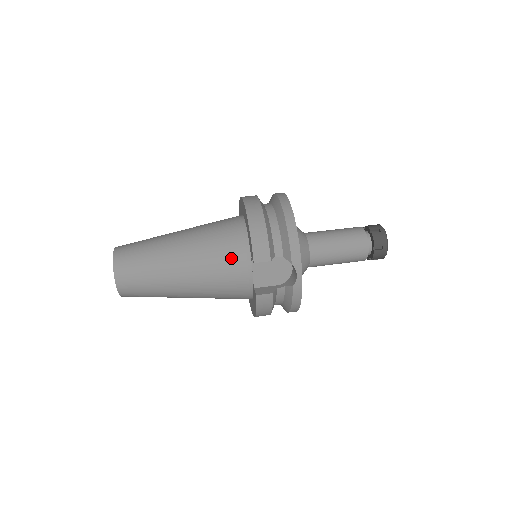
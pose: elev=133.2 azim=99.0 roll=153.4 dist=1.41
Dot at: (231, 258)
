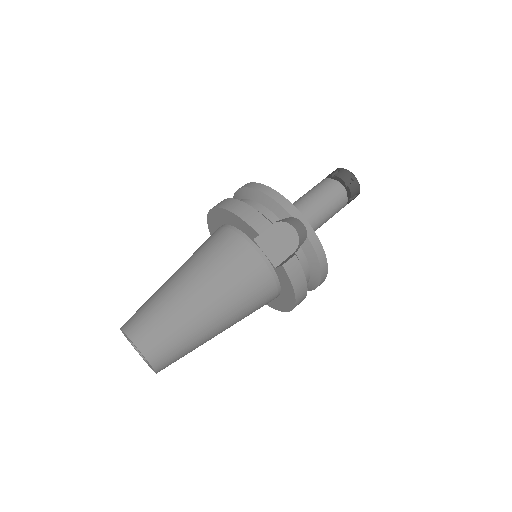
Dot at: (236, 253)
